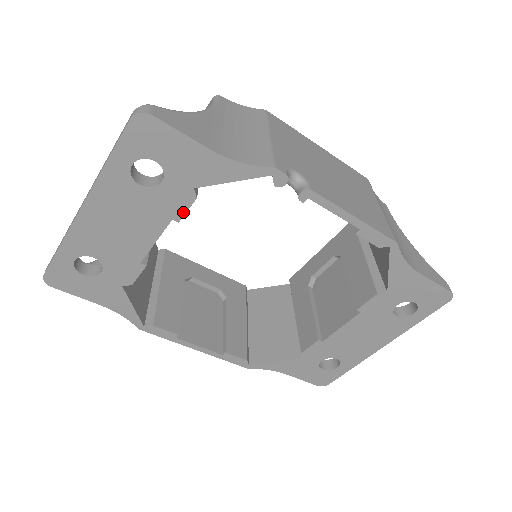
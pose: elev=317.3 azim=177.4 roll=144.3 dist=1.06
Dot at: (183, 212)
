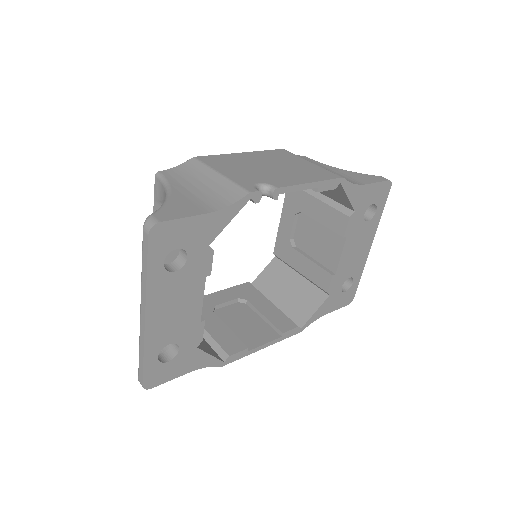
Dot at: (210, 266)
